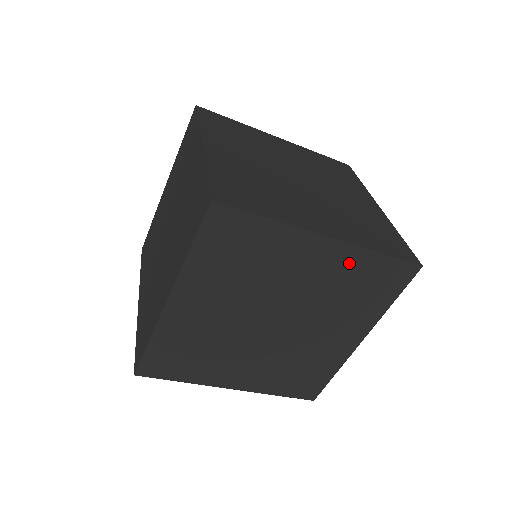
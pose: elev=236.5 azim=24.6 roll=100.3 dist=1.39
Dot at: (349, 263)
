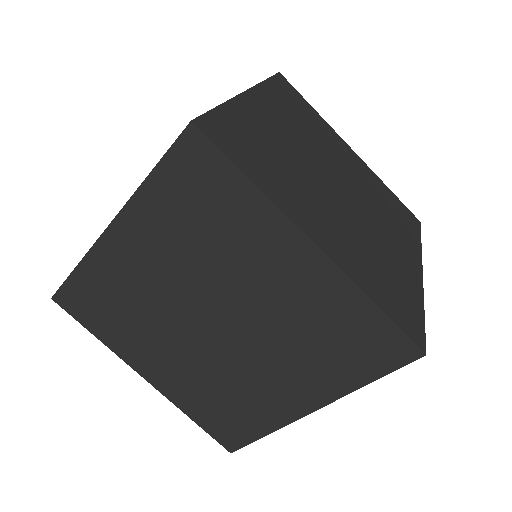
Dot at: occluded
